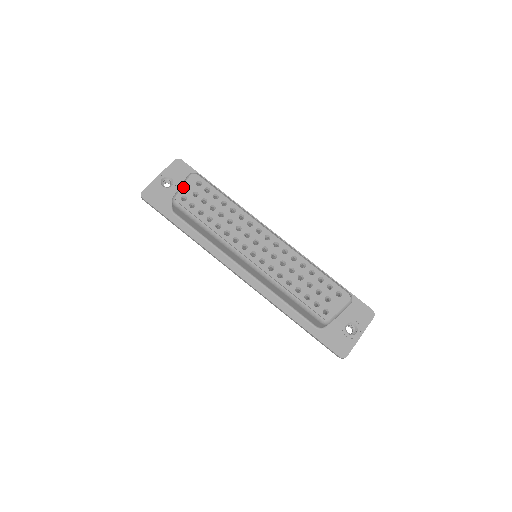
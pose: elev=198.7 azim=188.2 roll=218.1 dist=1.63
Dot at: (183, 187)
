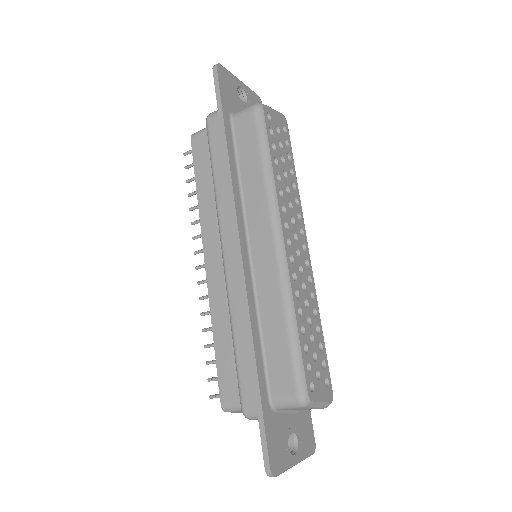
Dot at: (274, 110)
